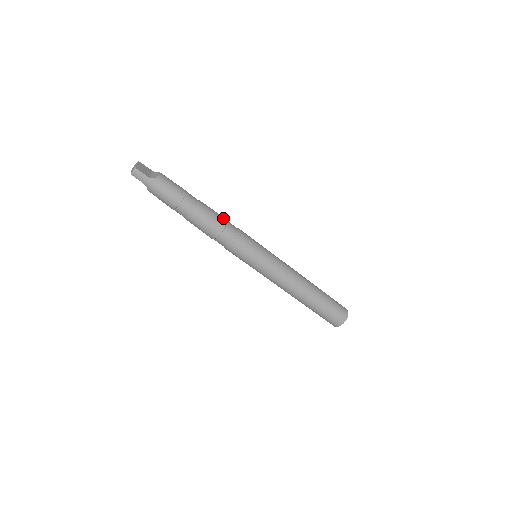
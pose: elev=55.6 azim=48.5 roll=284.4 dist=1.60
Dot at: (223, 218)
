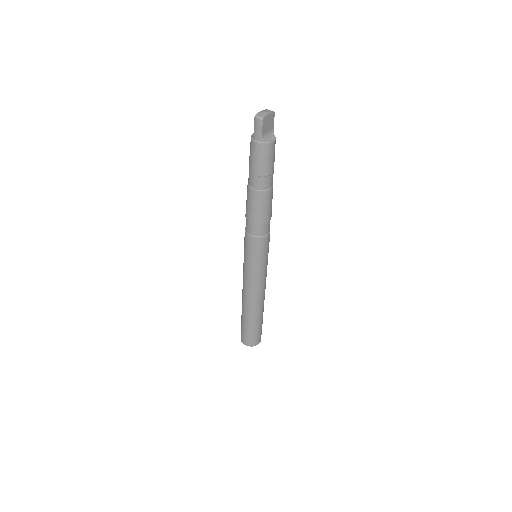
Dot at: (270, 216)
